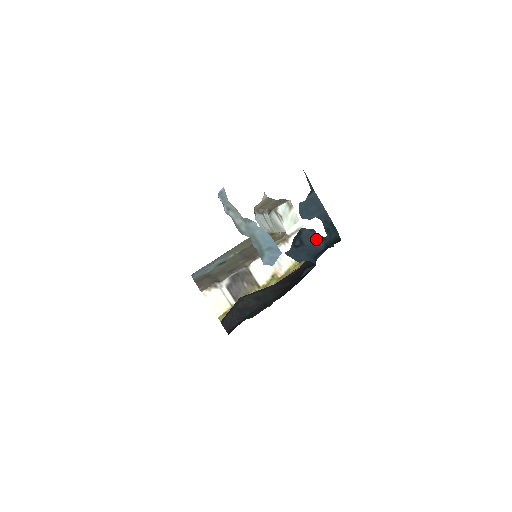
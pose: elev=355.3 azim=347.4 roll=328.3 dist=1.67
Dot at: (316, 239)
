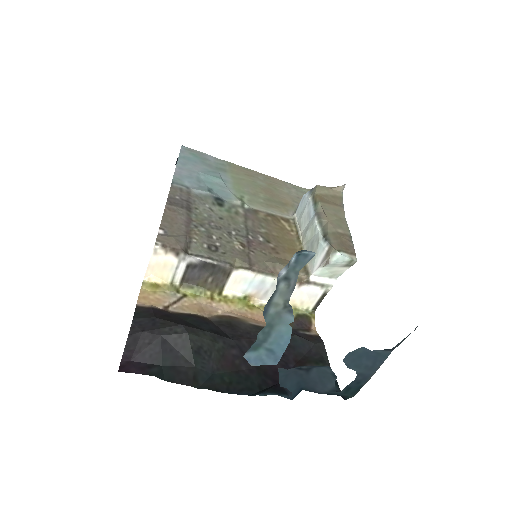
Dot at: (326, 383)
